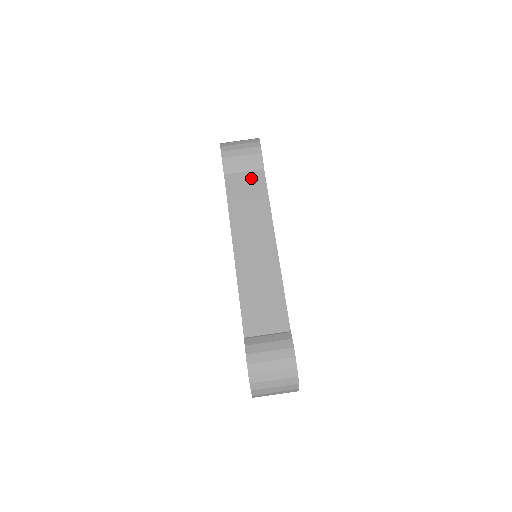
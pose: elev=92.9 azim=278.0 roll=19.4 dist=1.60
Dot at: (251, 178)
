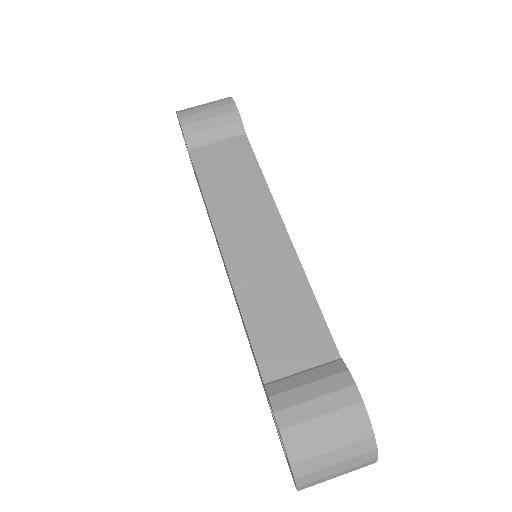
Dot at: (228, 146)
